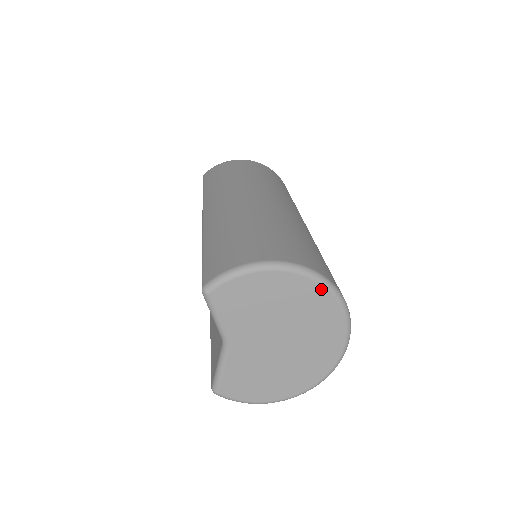
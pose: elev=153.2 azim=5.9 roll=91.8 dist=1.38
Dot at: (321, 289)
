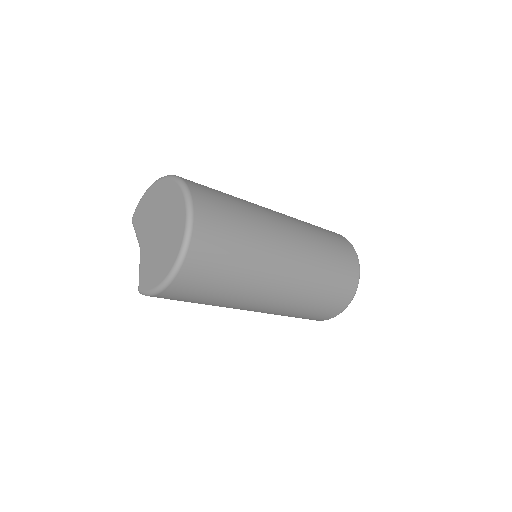
Dot at: (169, 181)
